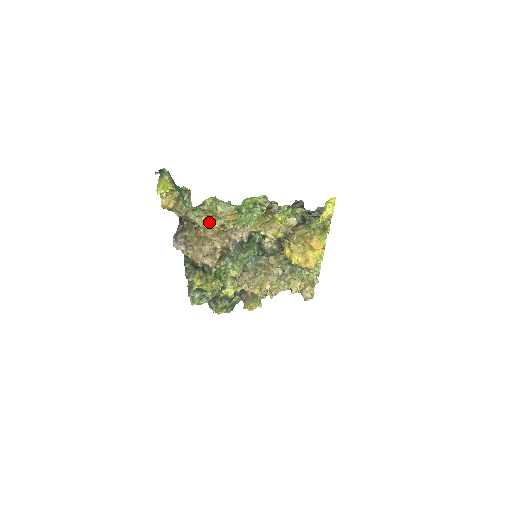
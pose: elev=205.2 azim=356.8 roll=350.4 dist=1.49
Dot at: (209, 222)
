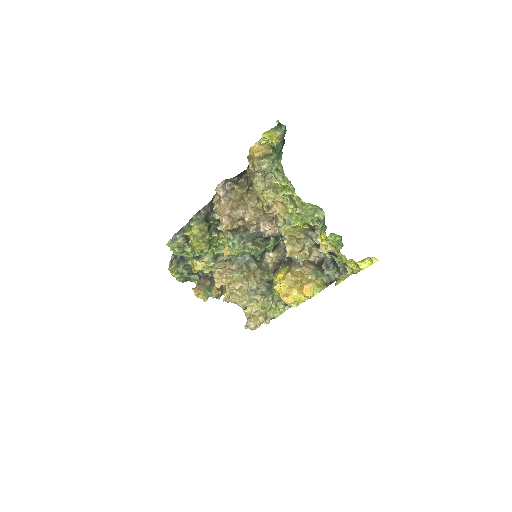
Dot at: (264, 194)
